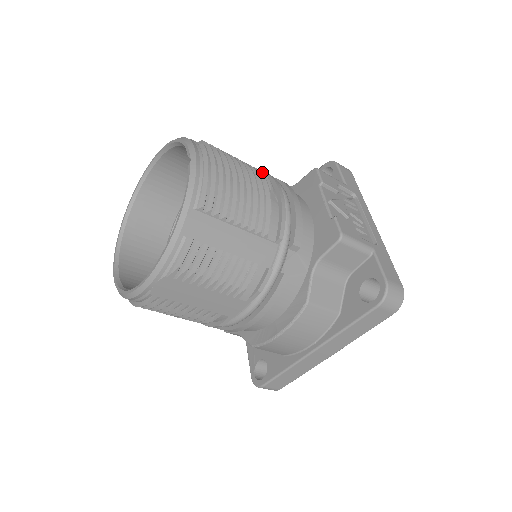
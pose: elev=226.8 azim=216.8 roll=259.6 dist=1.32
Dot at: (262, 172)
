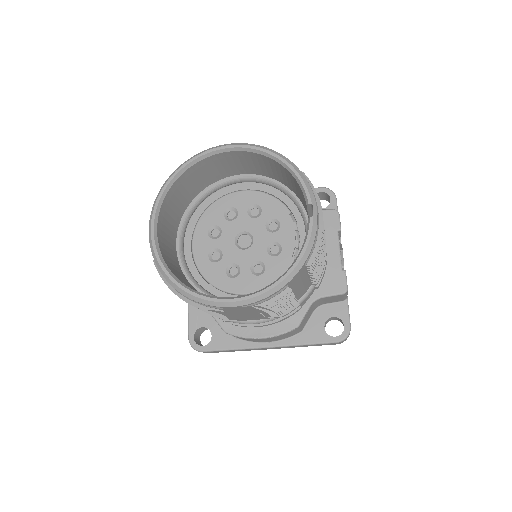
Dot at: occluded
